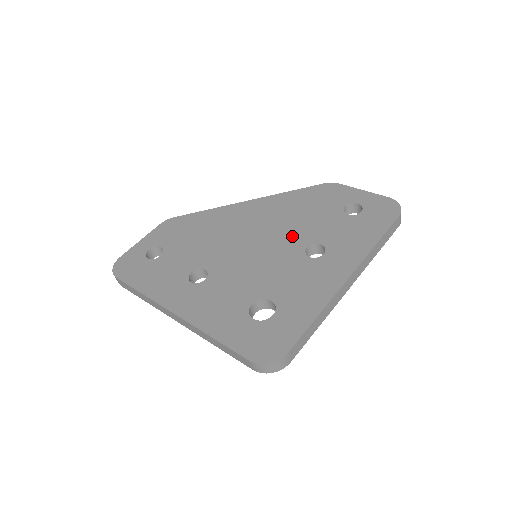
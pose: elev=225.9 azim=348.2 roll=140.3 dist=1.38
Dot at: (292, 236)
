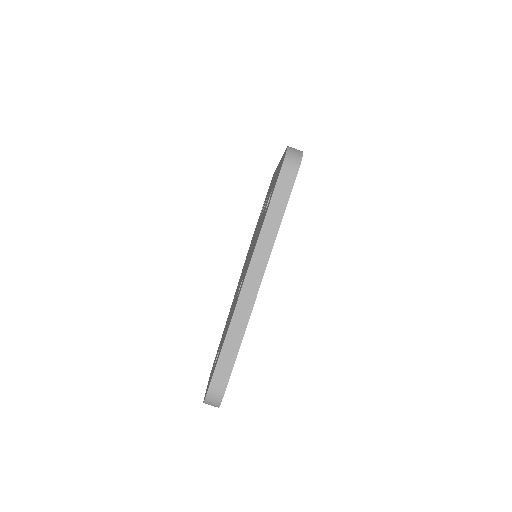
Dot at: occluded
